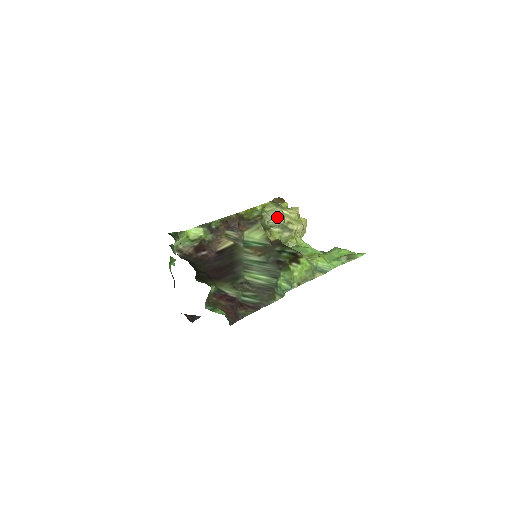
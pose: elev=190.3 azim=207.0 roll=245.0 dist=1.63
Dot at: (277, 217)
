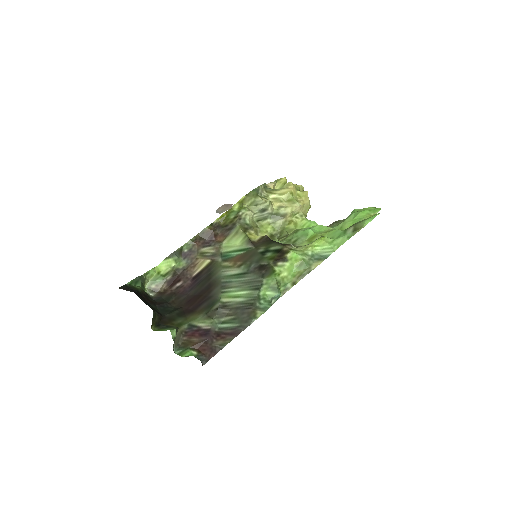
Dot at: (260, 208)
